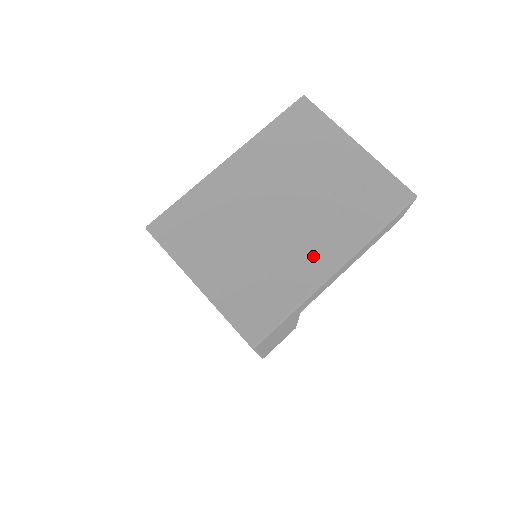
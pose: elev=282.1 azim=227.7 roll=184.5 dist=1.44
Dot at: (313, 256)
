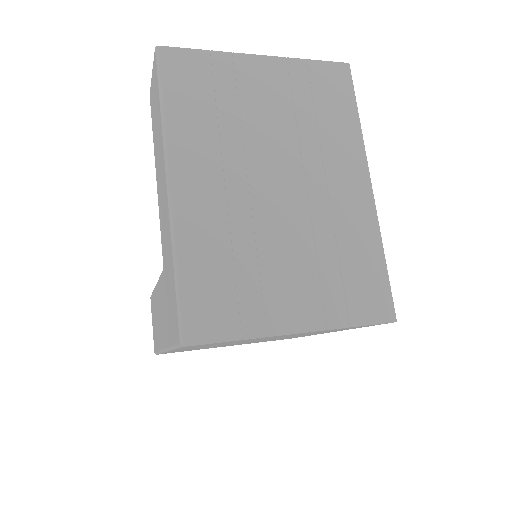
Dot at: (345, 194)
